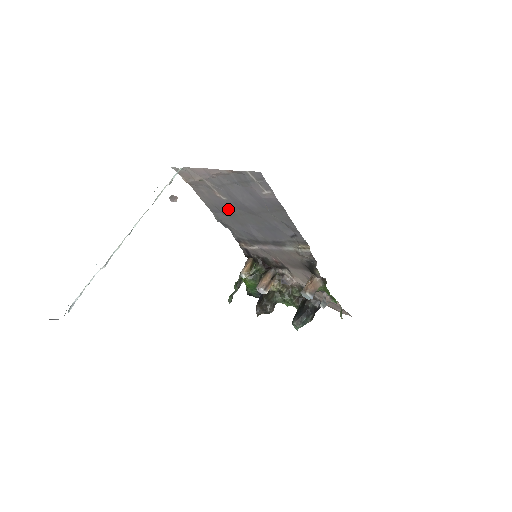
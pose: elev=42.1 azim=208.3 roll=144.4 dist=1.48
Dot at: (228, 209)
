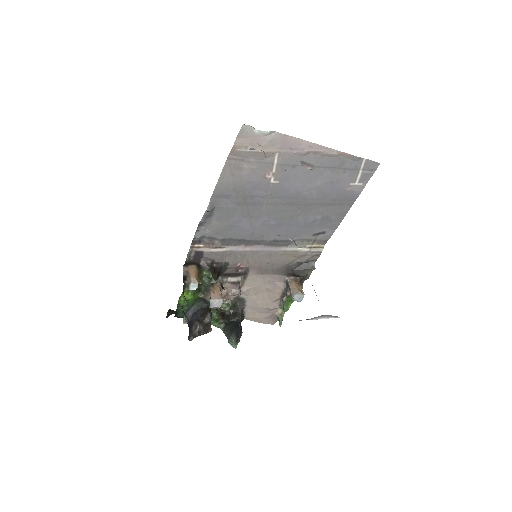
Dot at: (257, 196)
